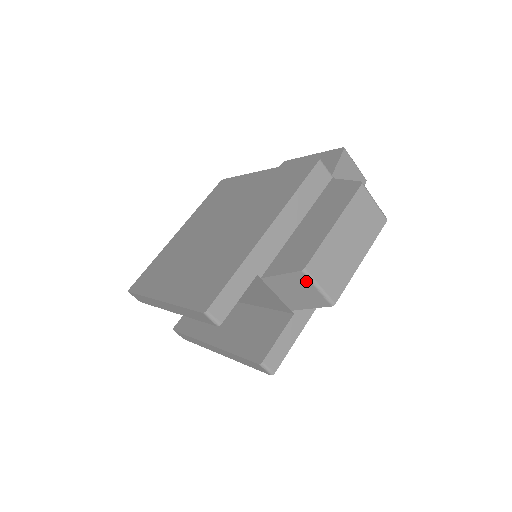
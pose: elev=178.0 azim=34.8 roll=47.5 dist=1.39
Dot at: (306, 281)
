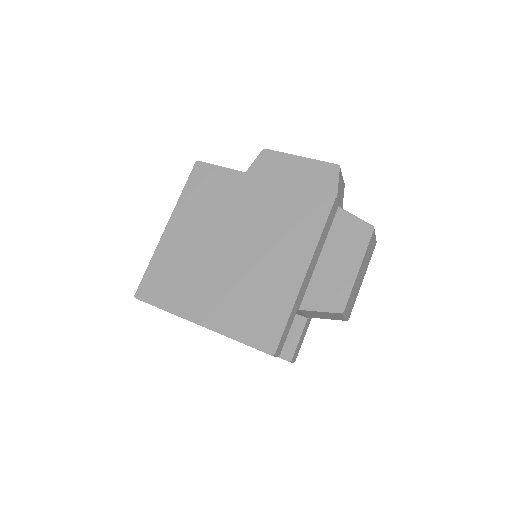
Dot at: (339, 315)
